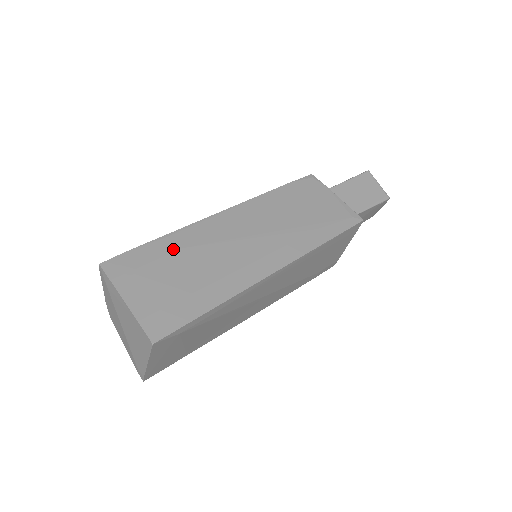
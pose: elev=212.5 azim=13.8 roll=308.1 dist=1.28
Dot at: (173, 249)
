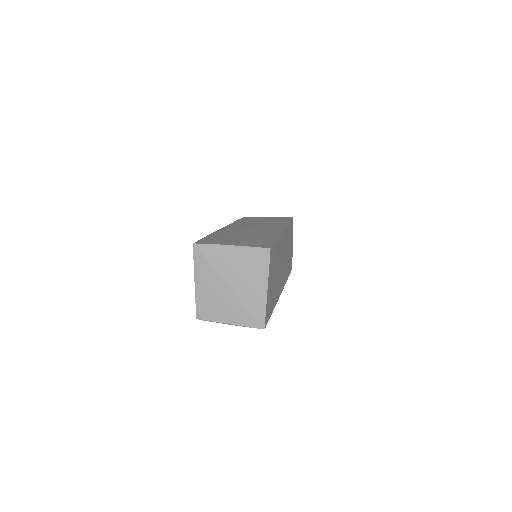
Dot at: (223, 234)
